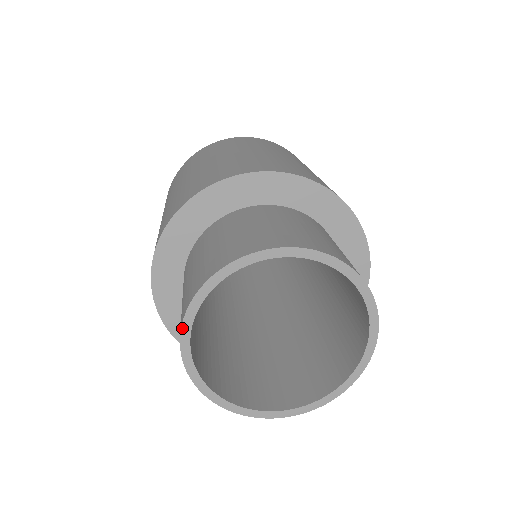
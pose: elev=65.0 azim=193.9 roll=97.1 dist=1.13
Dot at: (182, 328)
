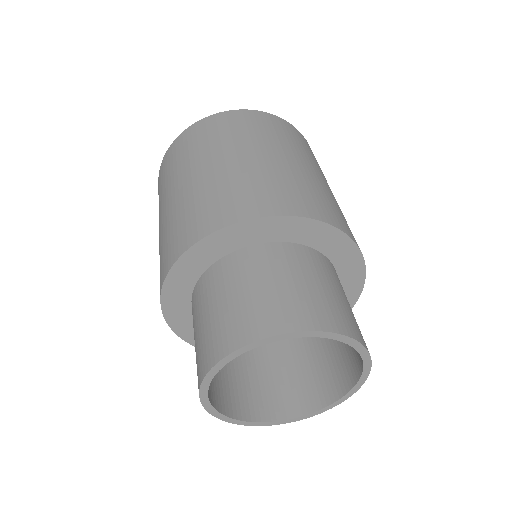
Dot at: (218, 363)
